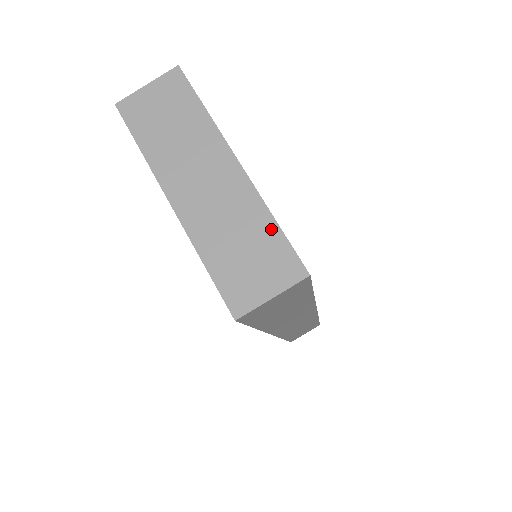
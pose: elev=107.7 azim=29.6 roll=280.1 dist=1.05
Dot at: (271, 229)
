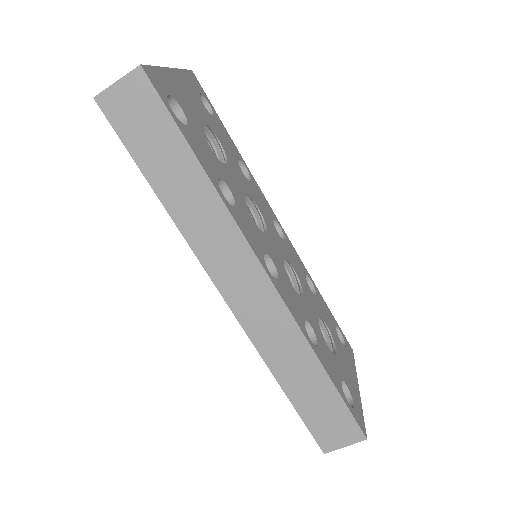
Dot at: occluded
